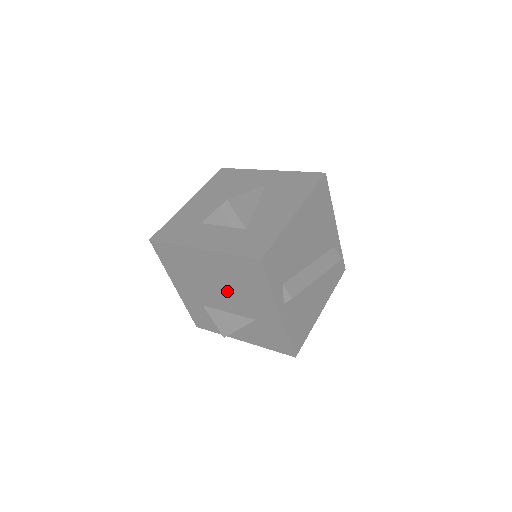
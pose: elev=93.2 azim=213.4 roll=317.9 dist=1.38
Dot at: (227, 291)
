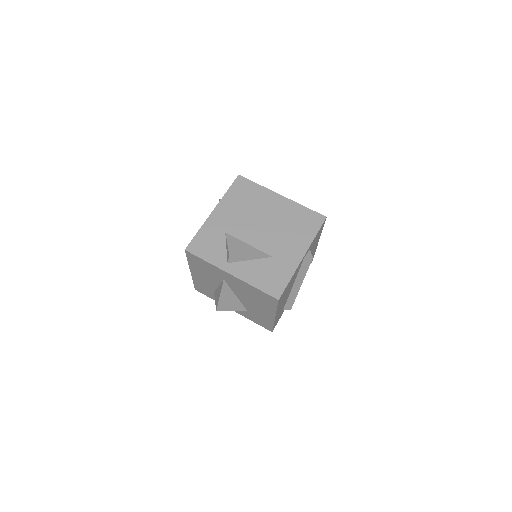
Dot at: (270, 228)
